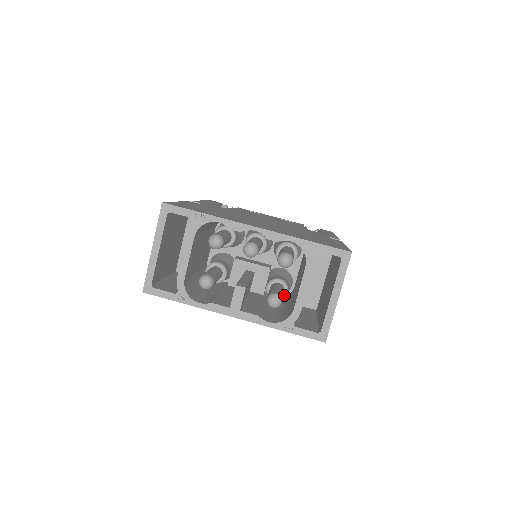
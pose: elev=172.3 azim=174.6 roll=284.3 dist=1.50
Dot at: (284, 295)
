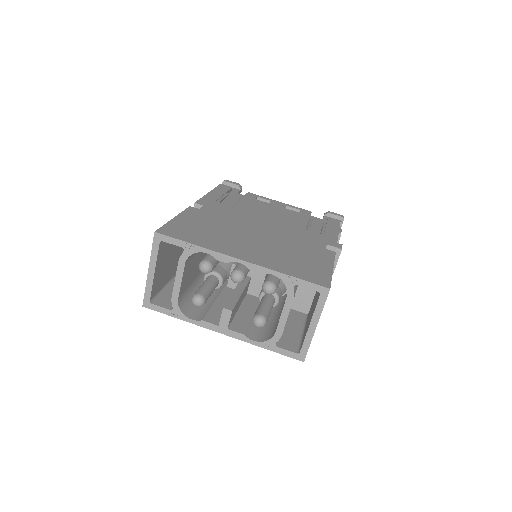
Dot at: (275, 305)
